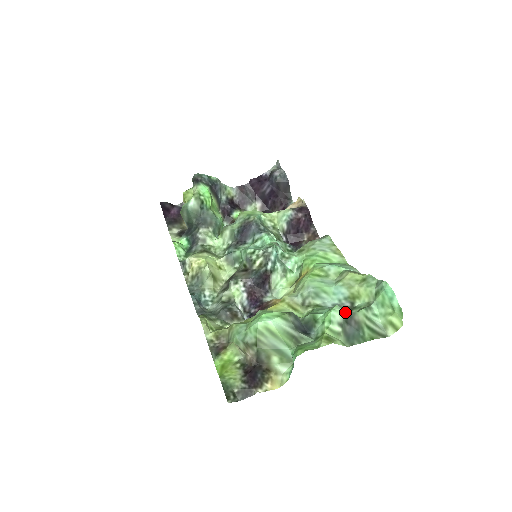
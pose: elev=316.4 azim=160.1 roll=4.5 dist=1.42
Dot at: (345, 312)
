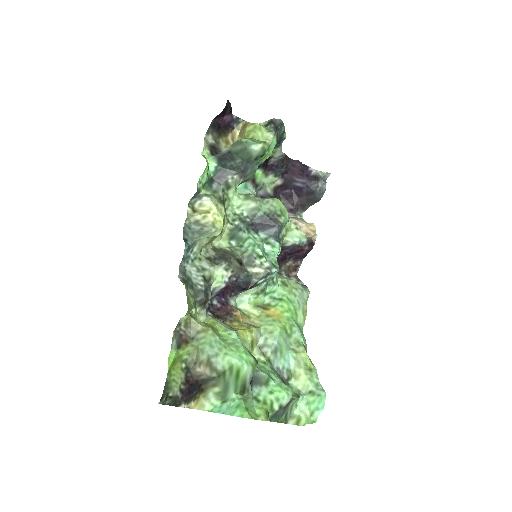
Dot at: (291, 400)
